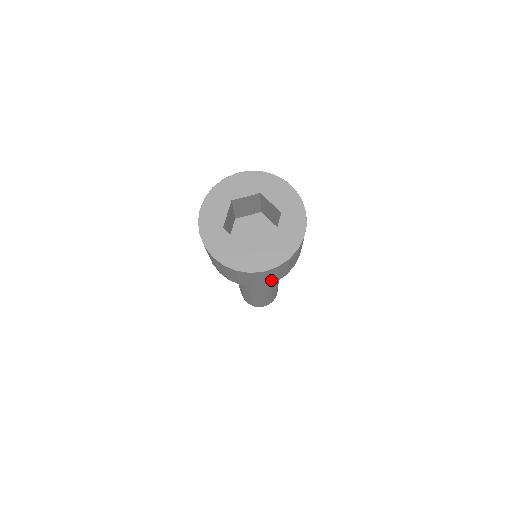
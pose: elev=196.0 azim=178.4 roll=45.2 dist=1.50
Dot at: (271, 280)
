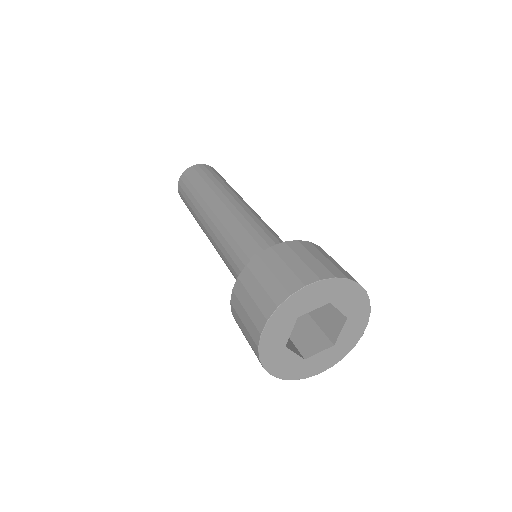
Dot at: occluded
